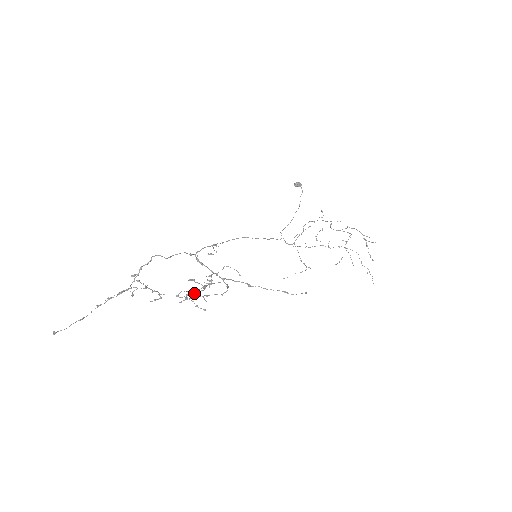
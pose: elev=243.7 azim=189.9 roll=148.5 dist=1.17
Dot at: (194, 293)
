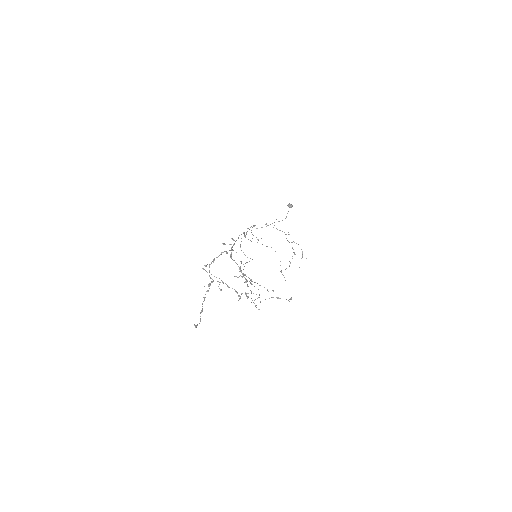
Dot at: occluded
